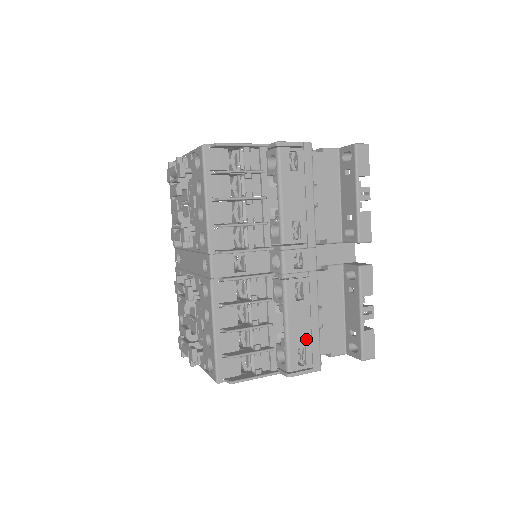
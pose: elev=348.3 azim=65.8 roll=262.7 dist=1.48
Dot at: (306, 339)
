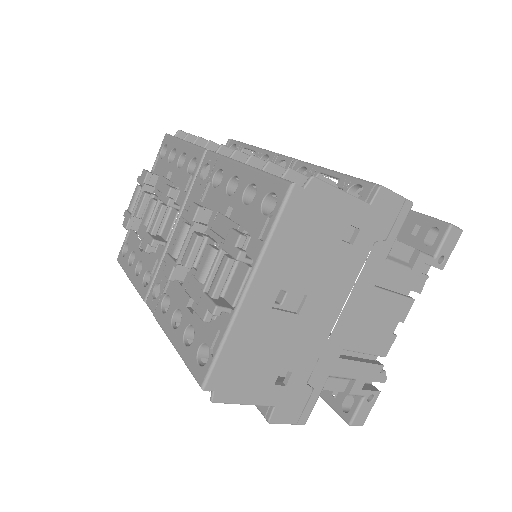
Dot at: occluded
